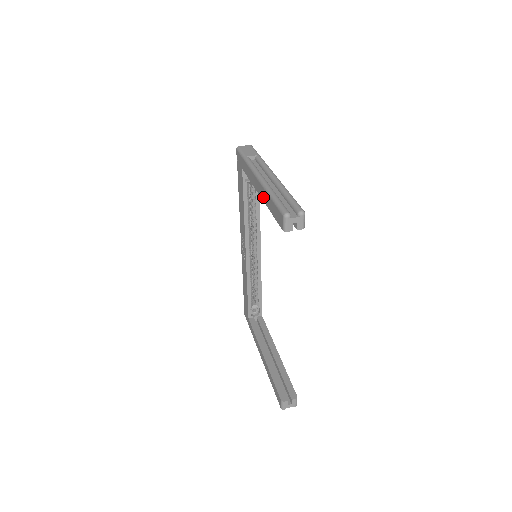
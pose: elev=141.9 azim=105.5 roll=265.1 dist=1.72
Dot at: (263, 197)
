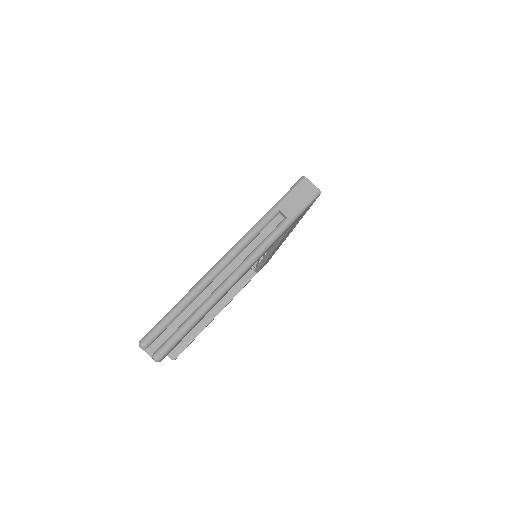
Dot at: occluded
